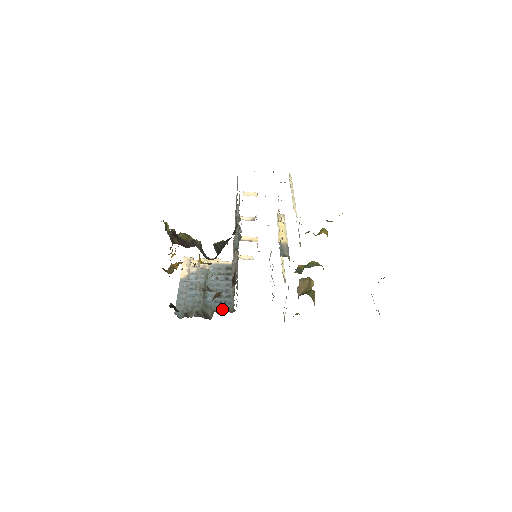
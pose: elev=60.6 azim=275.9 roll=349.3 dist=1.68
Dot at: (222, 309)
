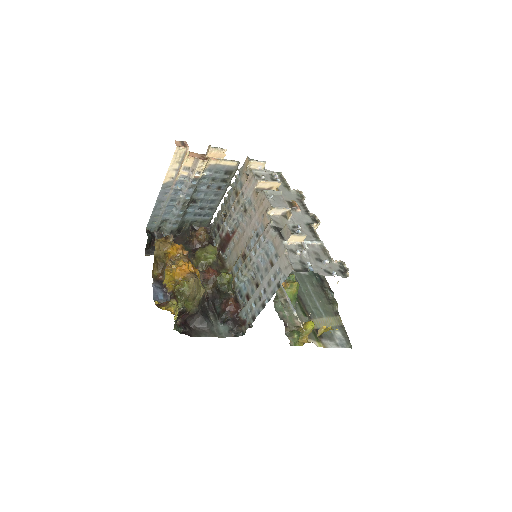
Dot at: (198, 223)
